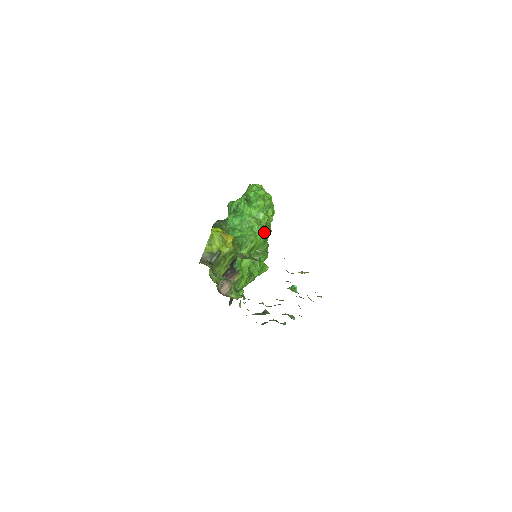
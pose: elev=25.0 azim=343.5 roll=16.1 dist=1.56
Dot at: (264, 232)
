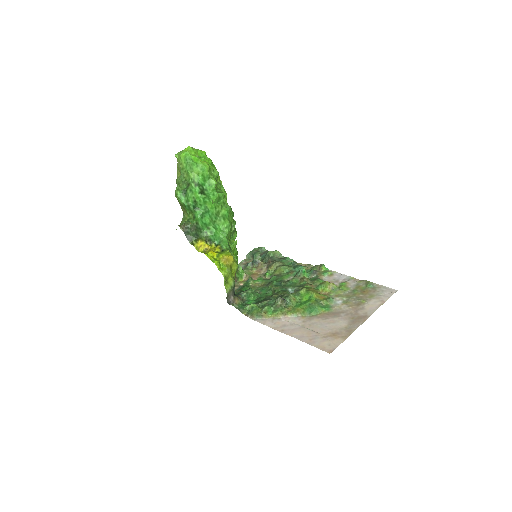
Dot at: occluded
